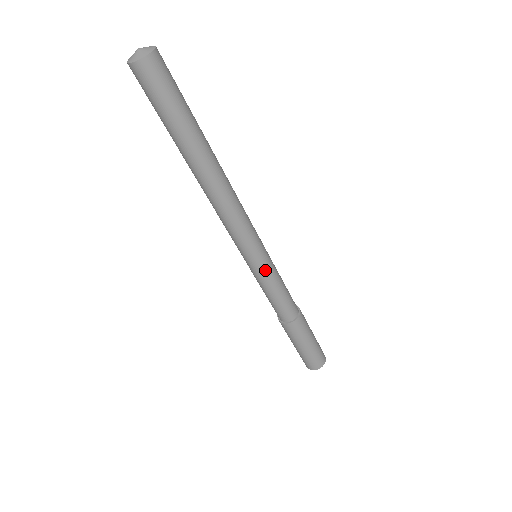
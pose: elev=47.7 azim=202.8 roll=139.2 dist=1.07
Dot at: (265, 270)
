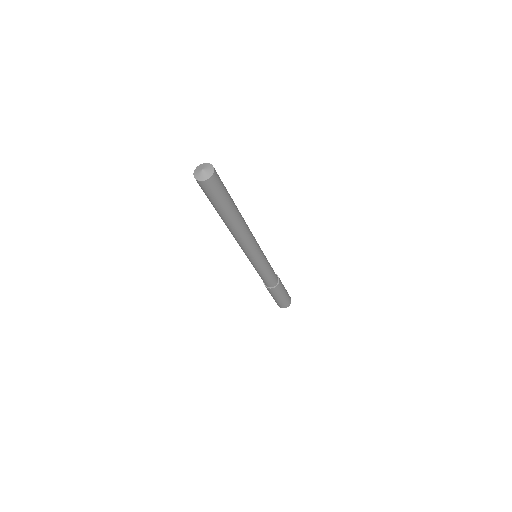
Dot at: (260, 266)
